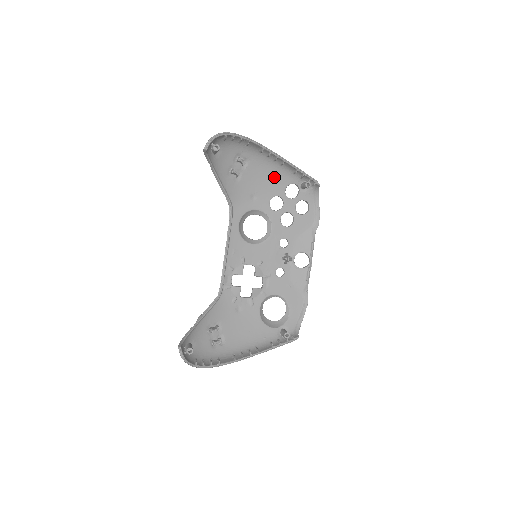
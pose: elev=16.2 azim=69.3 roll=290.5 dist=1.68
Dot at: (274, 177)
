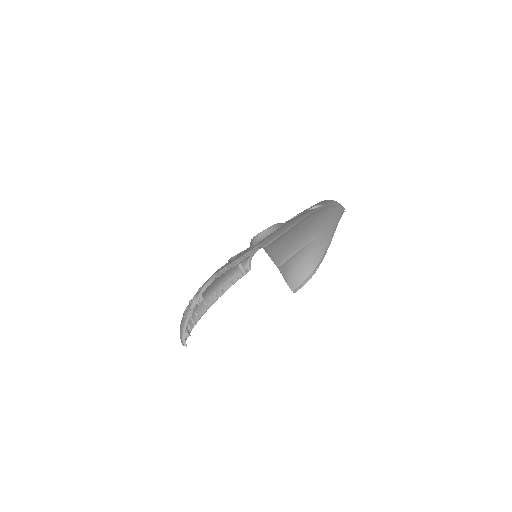
Dot at: occluded
